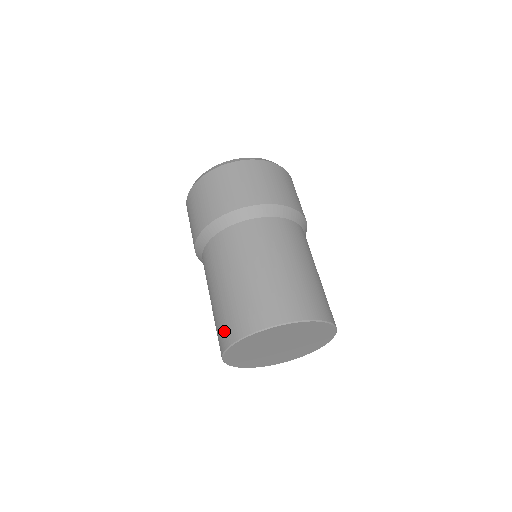
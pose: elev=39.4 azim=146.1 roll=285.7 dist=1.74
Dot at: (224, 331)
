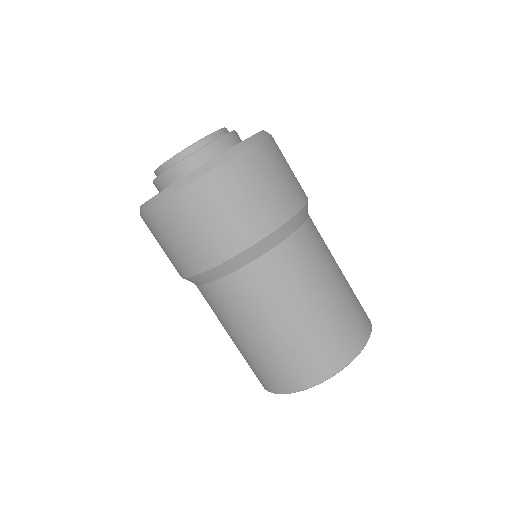
Dot at: (279, 379)
